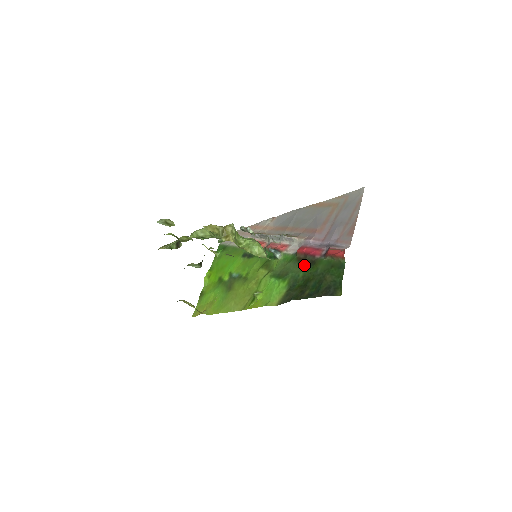
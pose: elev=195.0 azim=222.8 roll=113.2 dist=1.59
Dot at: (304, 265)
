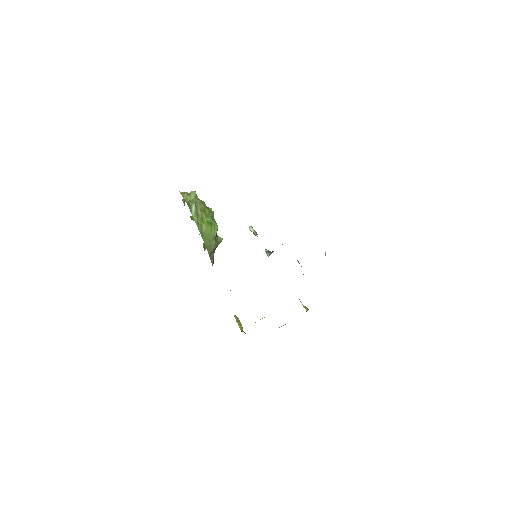
Dot at: occluded
